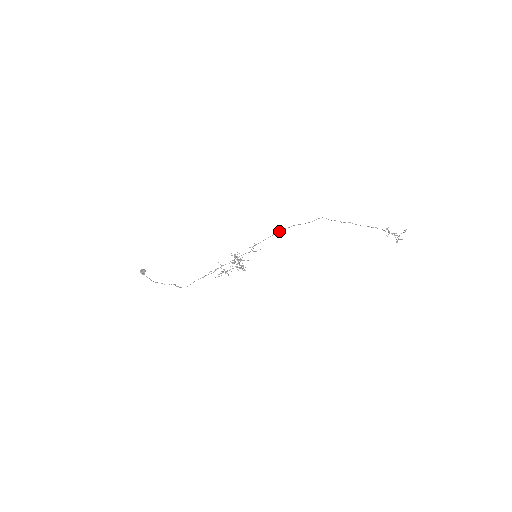
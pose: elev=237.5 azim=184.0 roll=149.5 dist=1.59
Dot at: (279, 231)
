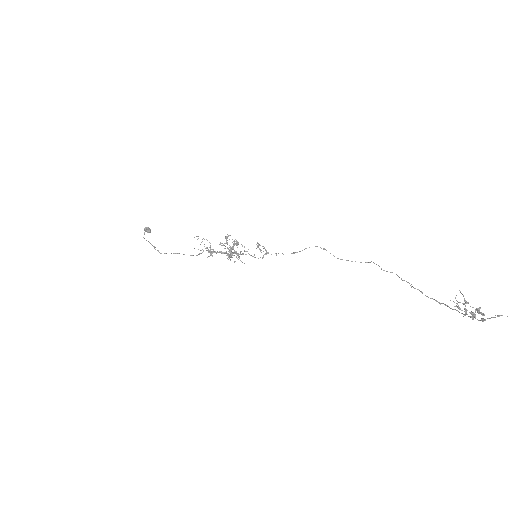
Dot at: (306, 248)
